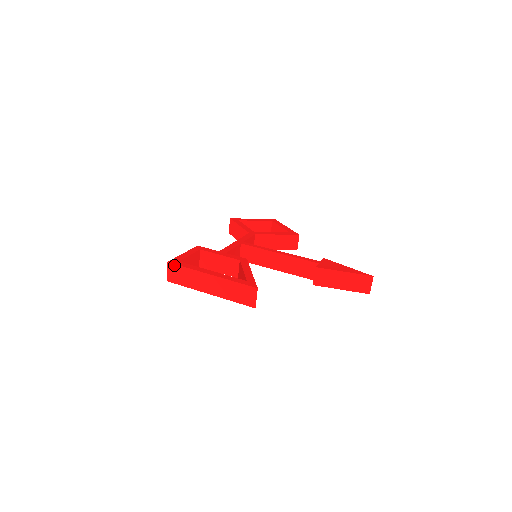
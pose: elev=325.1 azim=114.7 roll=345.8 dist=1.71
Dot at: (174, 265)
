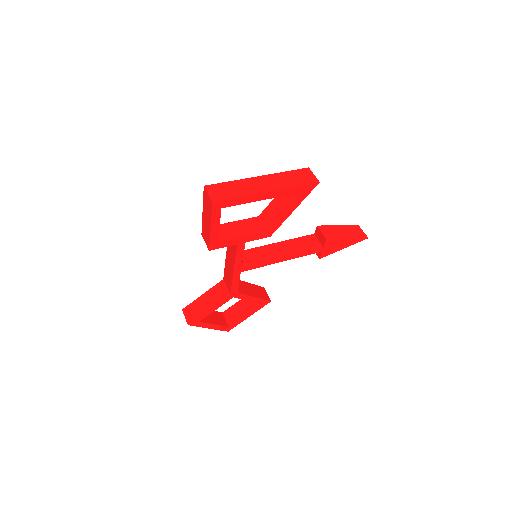
Dot at: (213, 185)
